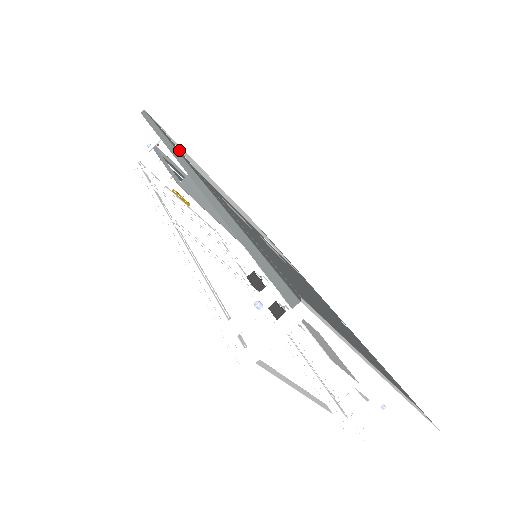
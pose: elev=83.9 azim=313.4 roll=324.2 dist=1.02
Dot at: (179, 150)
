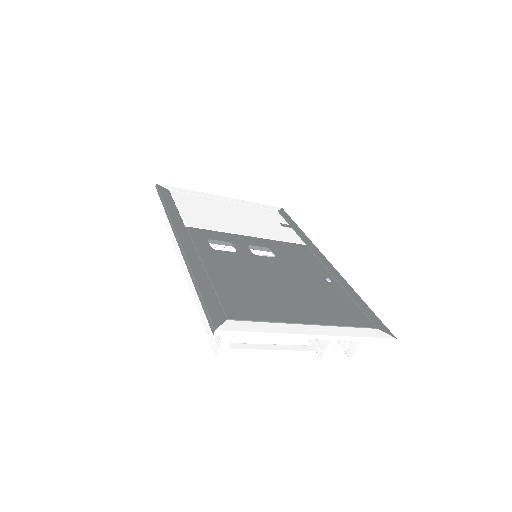
Dot at: (178, 214)
